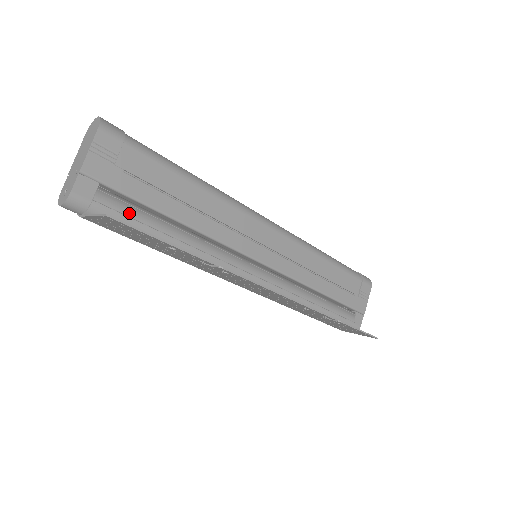
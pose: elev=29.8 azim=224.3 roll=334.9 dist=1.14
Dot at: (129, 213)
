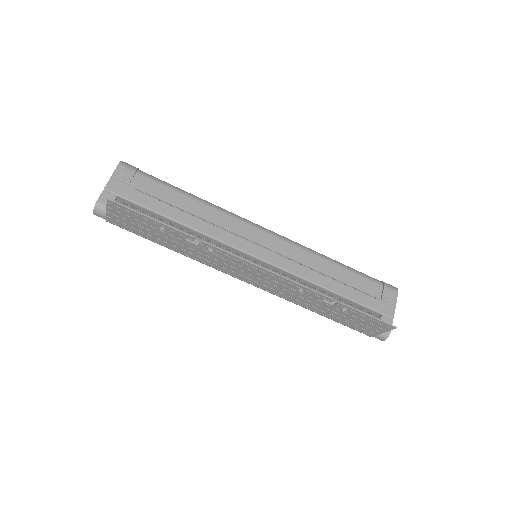
Dot at: occluded
